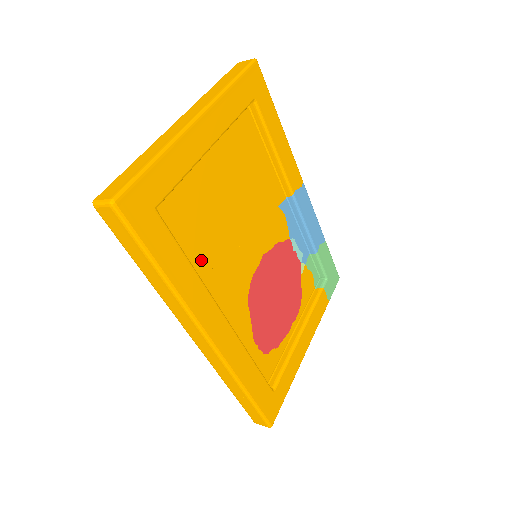
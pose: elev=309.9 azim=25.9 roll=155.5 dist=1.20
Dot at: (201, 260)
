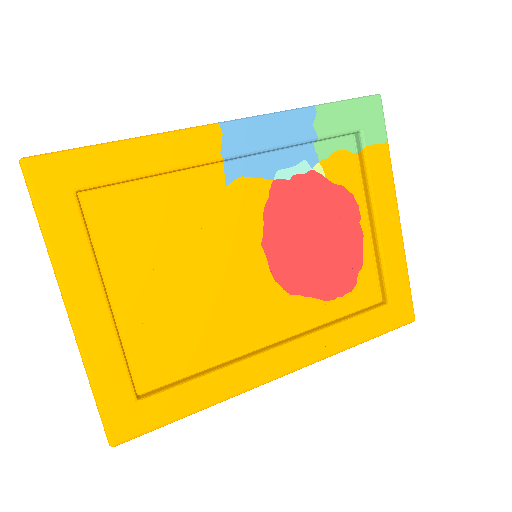
Dot at: (213, 347)
